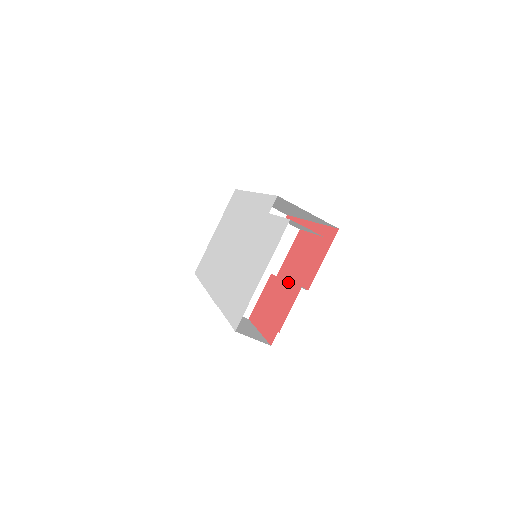
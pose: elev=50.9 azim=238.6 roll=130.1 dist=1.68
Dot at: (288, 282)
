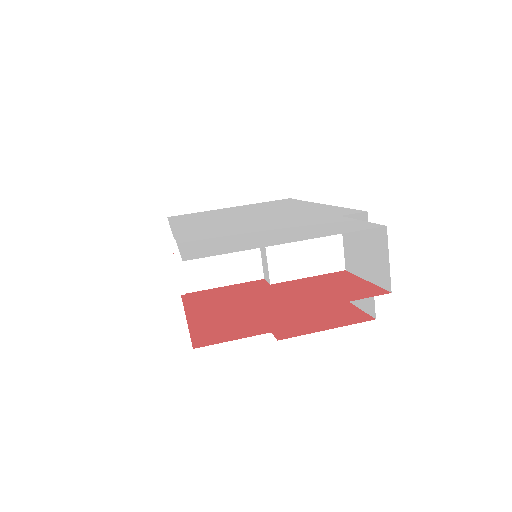
Dot at: (287, 296)
